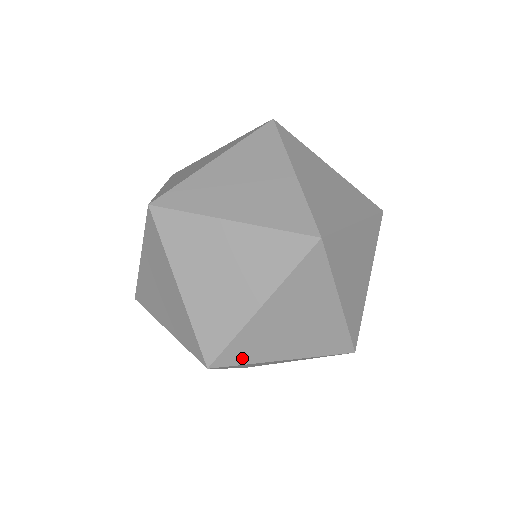
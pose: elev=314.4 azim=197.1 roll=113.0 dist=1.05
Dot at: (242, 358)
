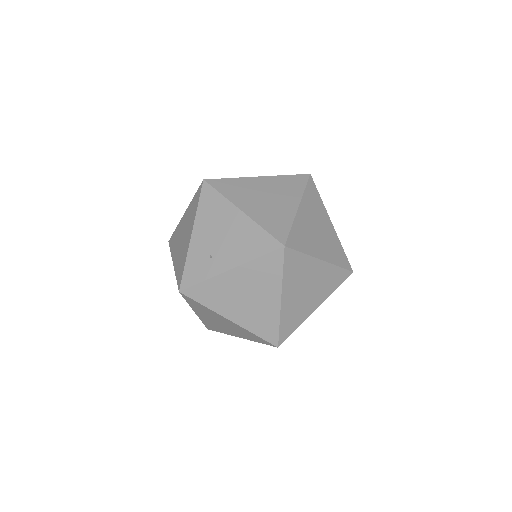
Dot at: occluded
